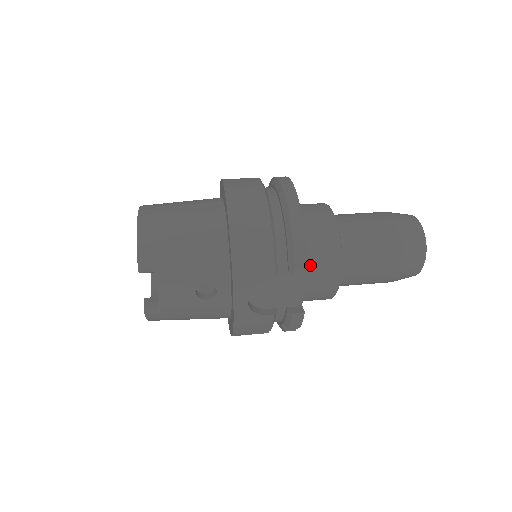
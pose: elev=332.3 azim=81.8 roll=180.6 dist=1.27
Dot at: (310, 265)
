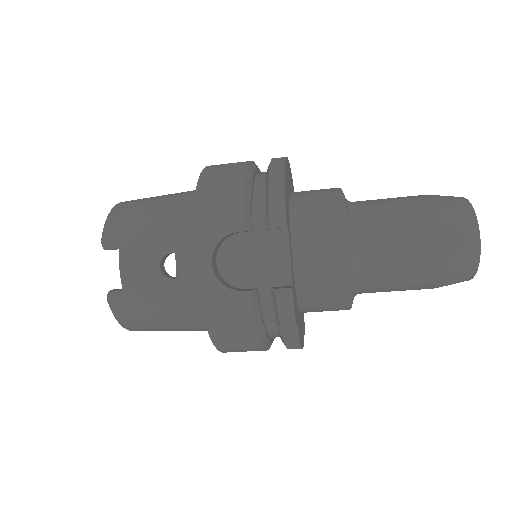
Dot at: (304, 237)
